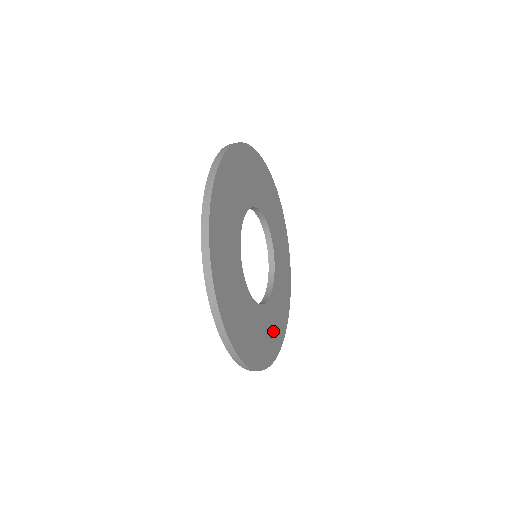
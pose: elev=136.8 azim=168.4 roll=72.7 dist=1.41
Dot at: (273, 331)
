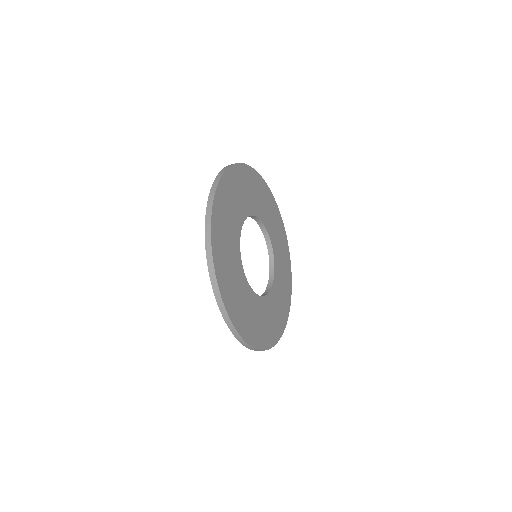
Dot at: (272, 321)
